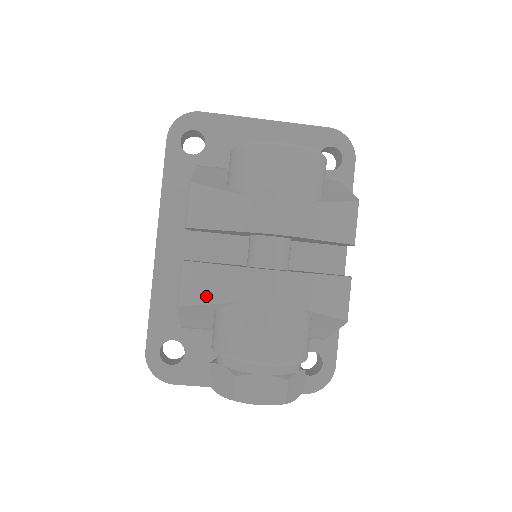
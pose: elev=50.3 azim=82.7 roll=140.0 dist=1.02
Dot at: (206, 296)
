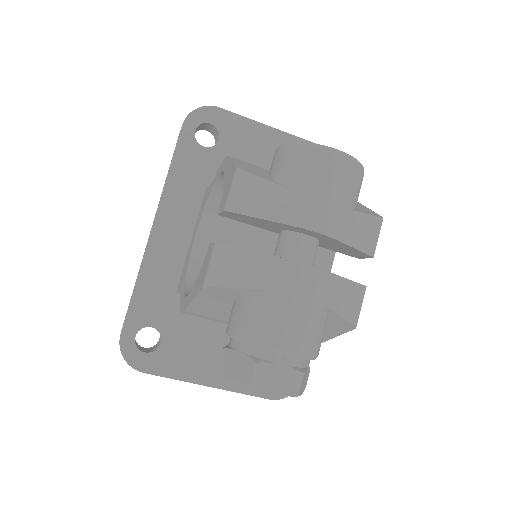
Dot at: (237, 280)
